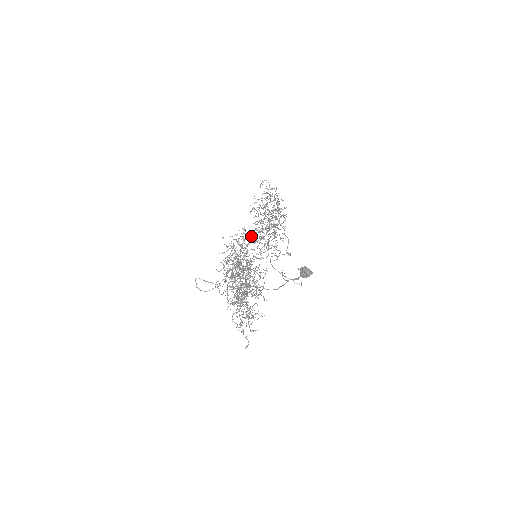
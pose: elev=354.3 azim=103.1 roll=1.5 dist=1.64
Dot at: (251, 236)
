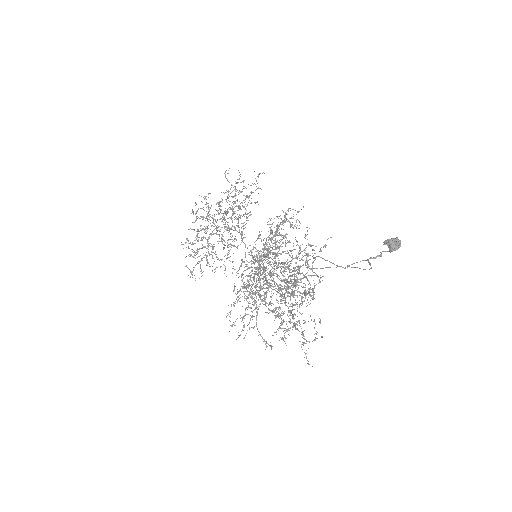
Dot at: (188, 248)
